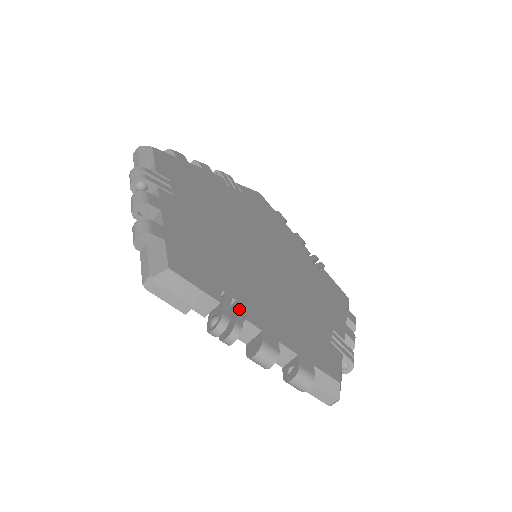
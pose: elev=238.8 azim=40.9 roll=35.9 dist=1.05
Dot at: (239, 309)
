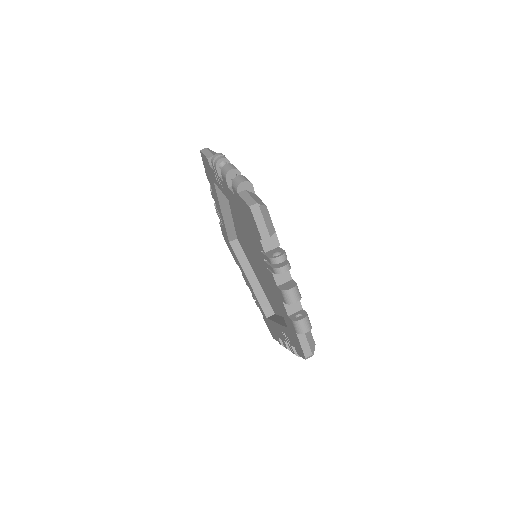
Dot at: occluded
